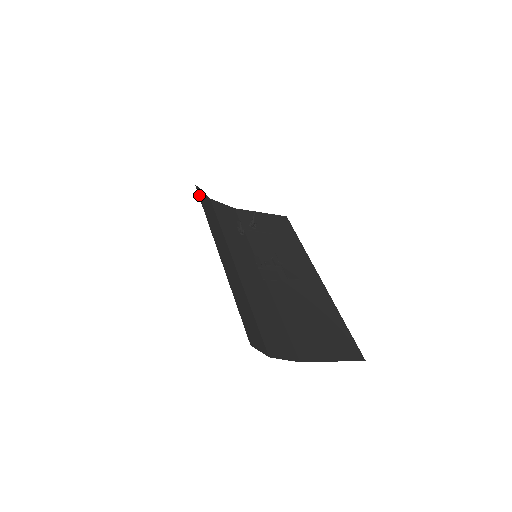
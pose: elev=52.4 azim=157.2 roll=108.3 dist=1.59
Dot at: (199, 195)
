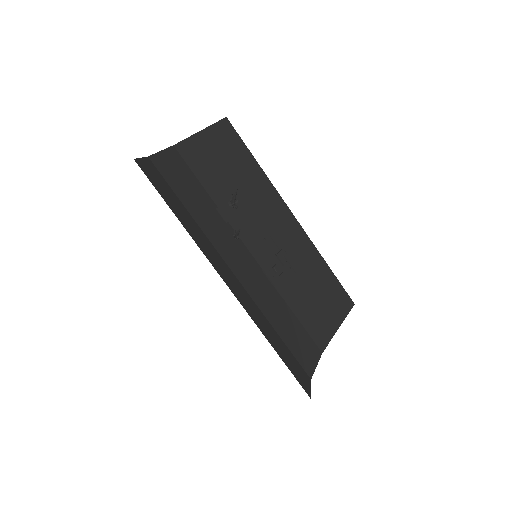
Dot at: (152, 183)
